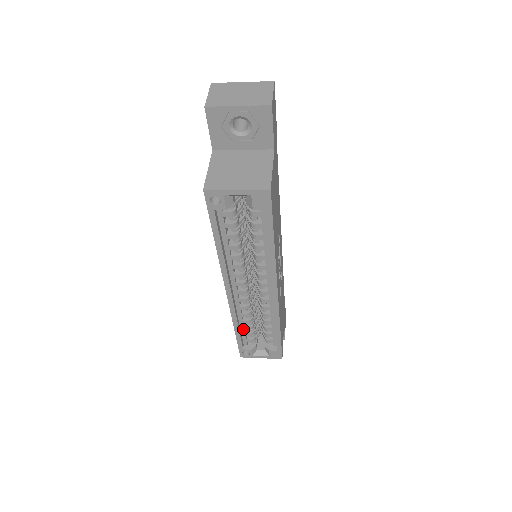
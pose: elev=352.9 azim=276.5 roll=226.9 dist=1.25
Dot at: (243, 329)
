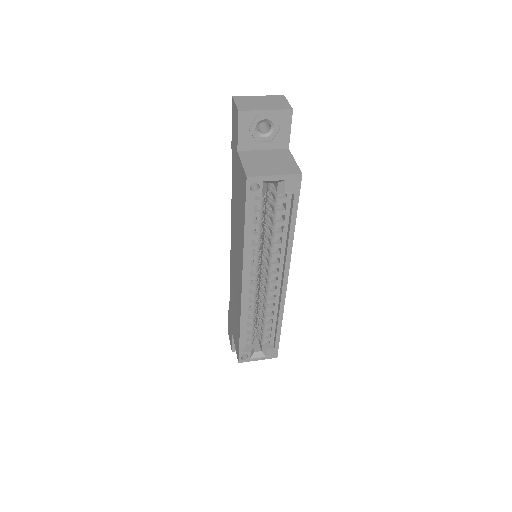
Dot at: (246, 329)
